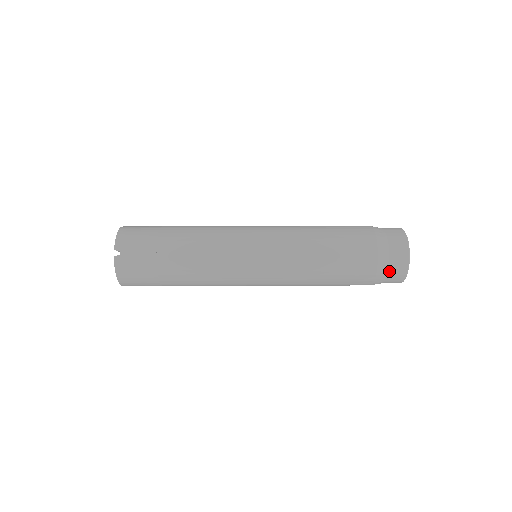
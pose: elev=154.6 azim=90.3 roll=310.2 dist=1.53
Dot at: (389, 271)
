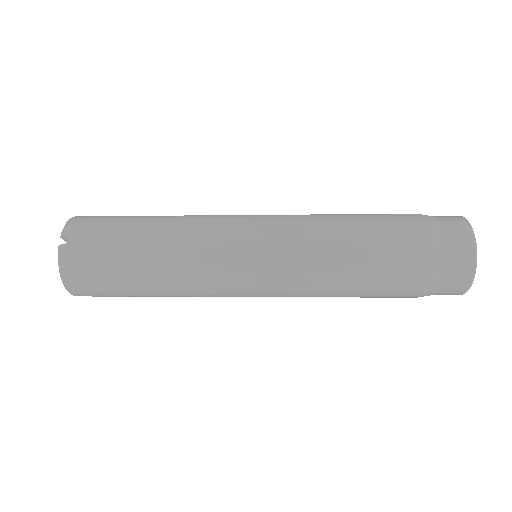
Dot at: (447, 268)
